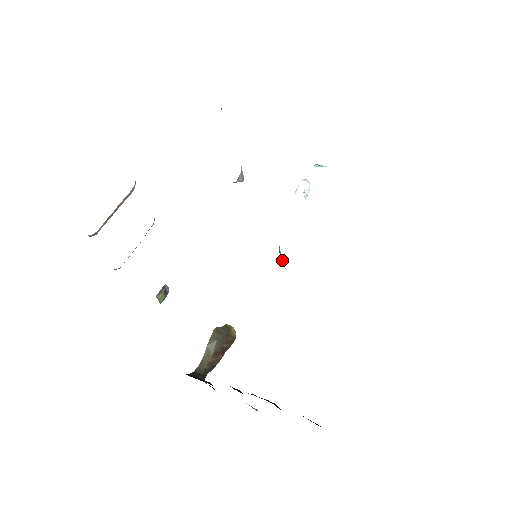
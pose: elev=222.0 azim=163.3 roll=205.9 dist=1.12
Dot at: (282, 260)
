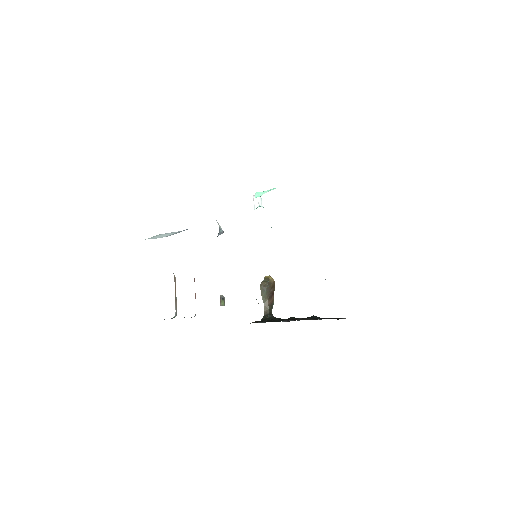
Dot at: occluded
